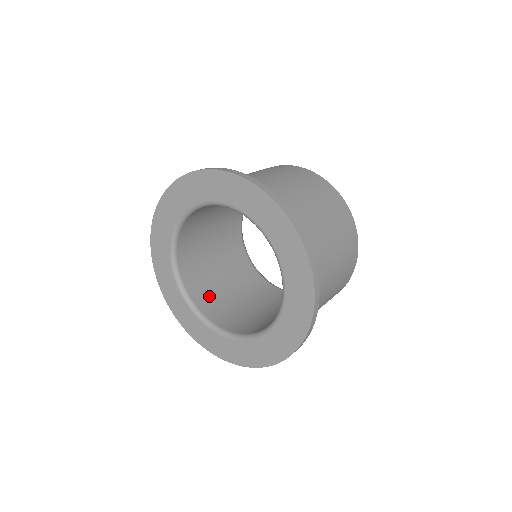
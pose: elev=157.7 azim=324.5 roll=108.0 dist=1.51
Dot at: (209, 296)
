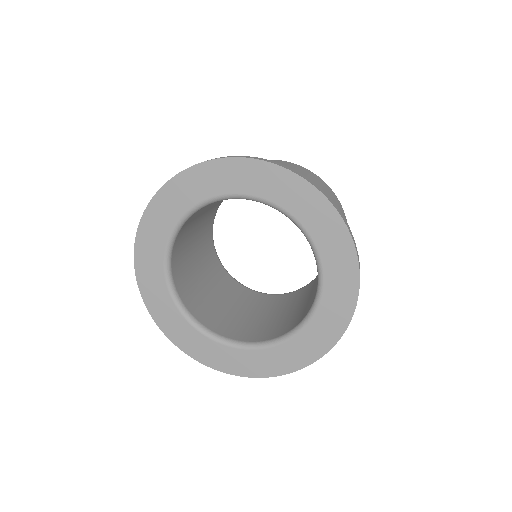
Dot at: (244, 329)
